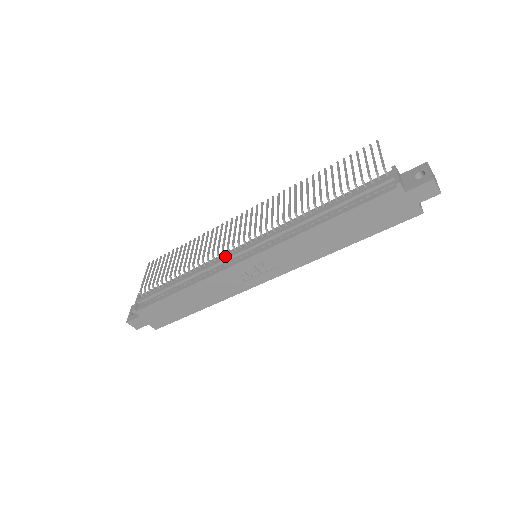
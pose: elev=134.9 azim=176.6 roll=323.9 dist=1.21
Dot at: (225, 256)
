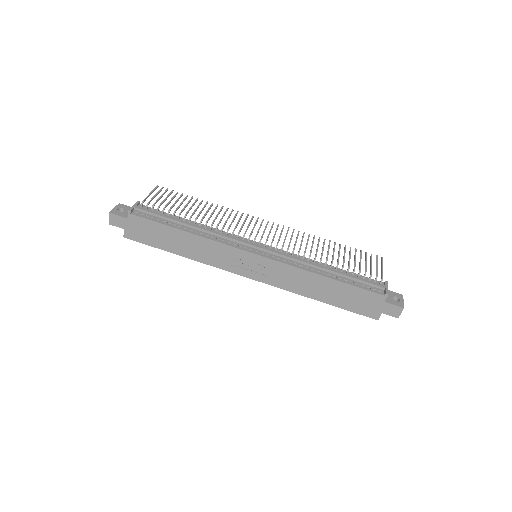
Dot at: (239, 238)
